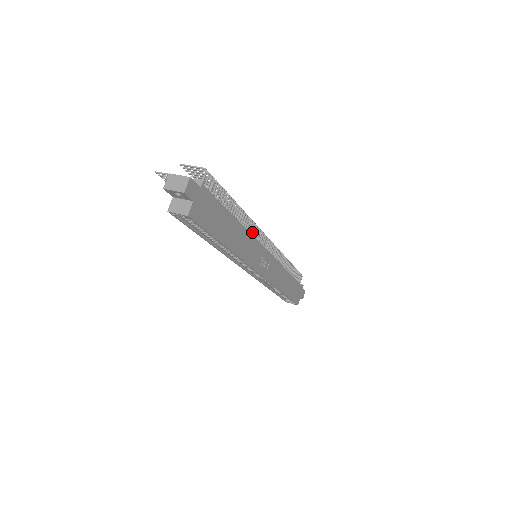
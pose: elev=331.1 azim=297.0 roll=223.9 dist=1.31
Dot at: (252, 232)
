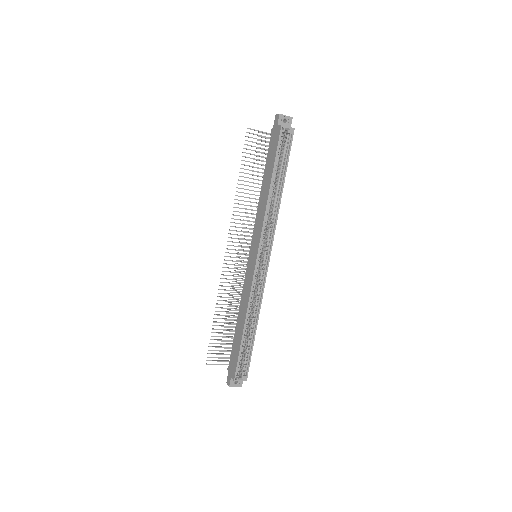
Dot at: occluded
